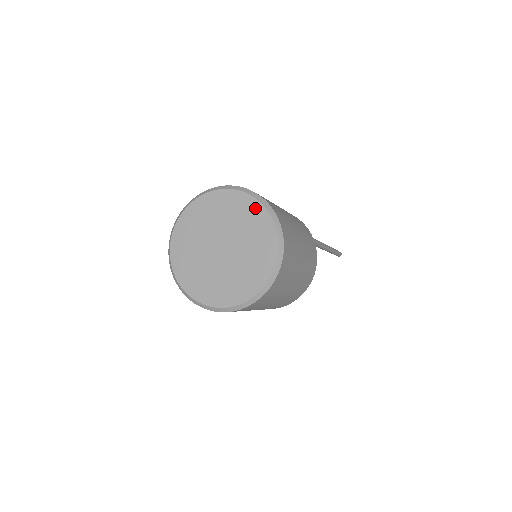
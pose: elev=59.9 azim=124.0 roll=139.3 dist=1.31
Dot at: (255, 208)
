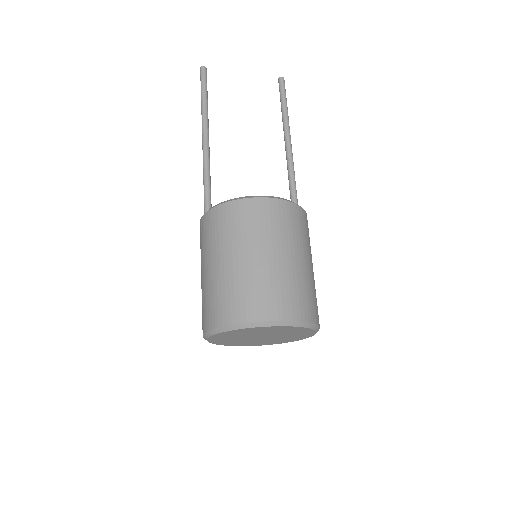
Dot at: (309, 334)
